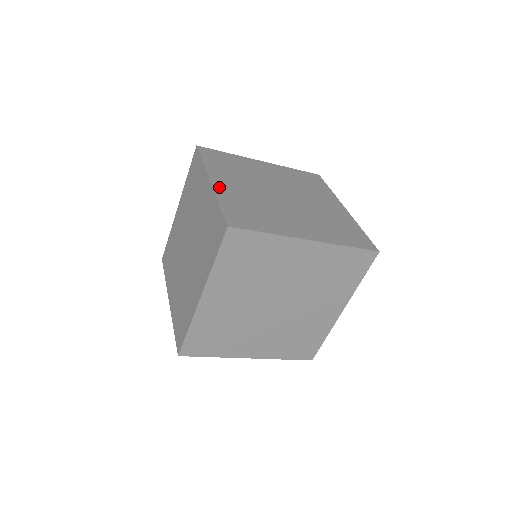
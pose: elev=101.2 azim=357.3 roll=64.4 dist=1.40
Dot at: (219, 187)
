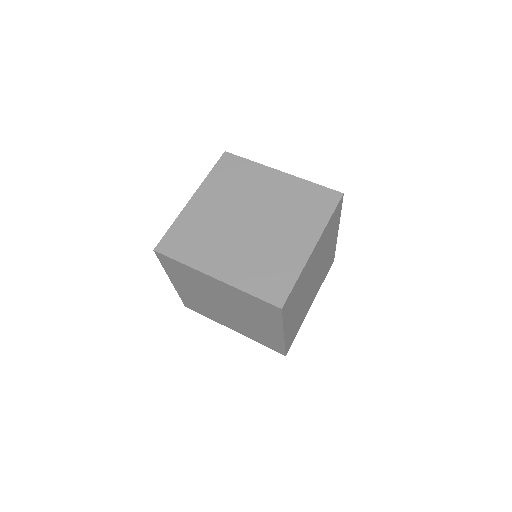
Dot at: (191, 206)
